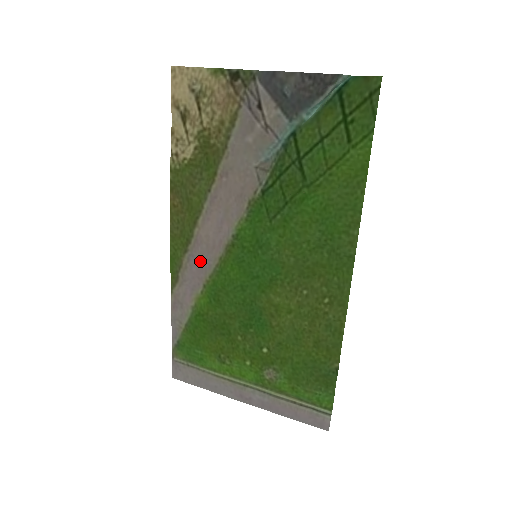
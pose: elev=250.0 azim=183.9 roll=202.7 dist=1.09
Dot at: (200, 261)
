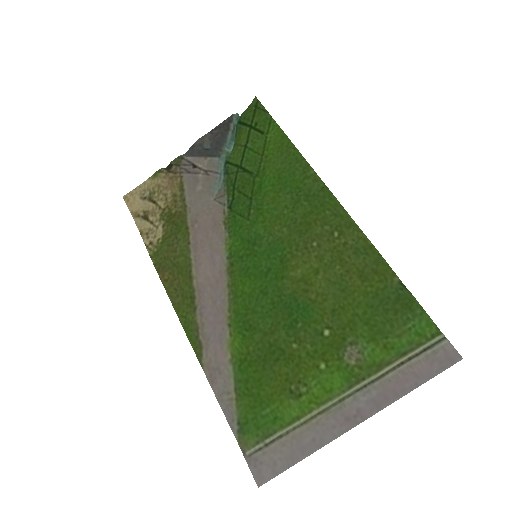
Dot at: (212, 305)
